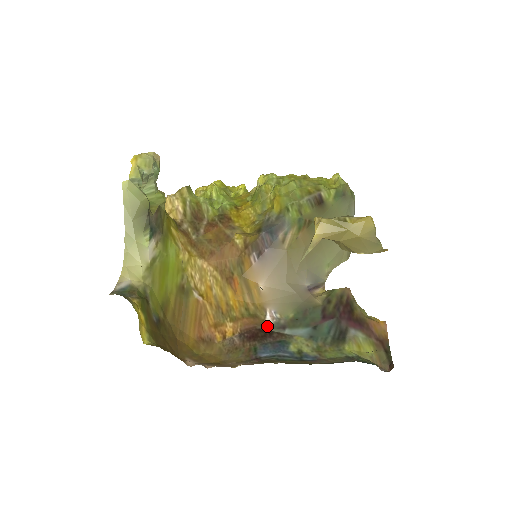
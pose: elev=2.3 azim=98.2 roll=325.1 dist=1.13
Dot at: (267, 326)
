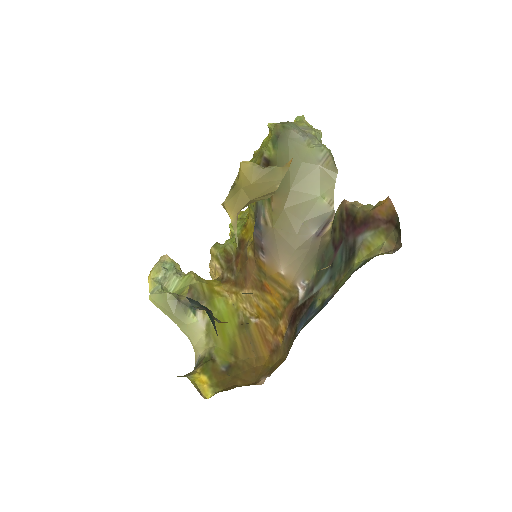
Dot at: (301, 300)
